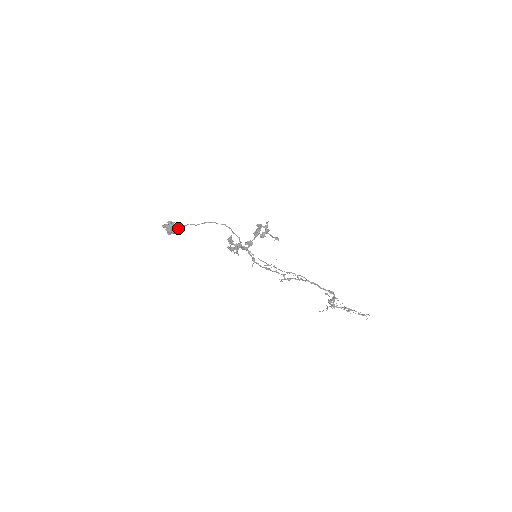
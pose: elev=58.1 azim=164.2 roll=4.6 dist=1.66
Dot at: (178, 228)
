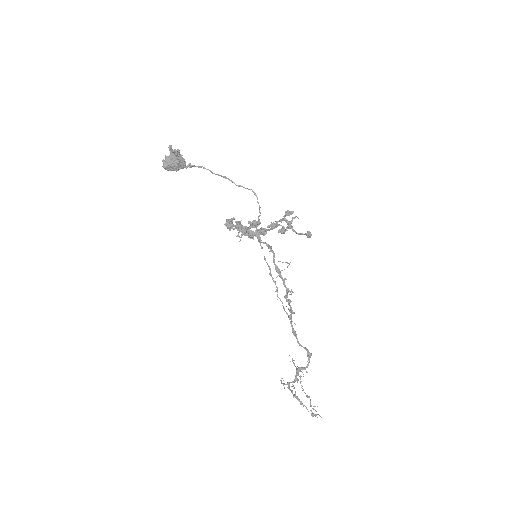
Dot at: (185, 163)
